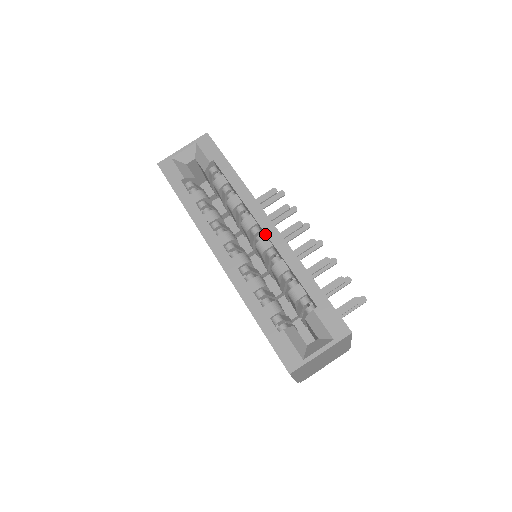
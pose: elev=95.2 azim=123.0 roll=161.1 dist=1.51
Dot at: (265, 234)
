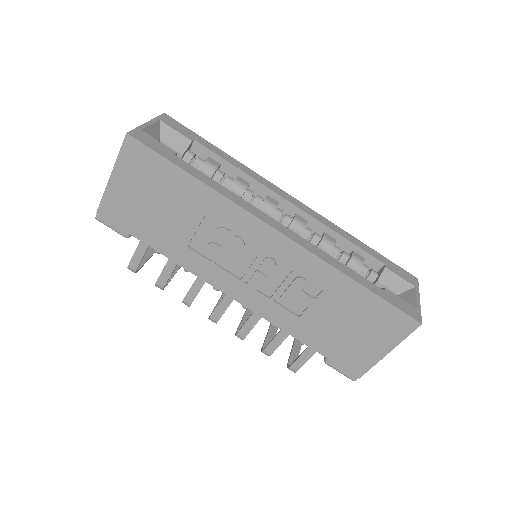
Dot at: (297, 210)
